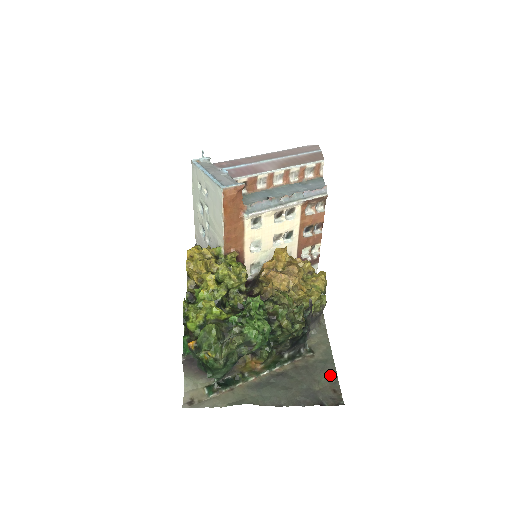
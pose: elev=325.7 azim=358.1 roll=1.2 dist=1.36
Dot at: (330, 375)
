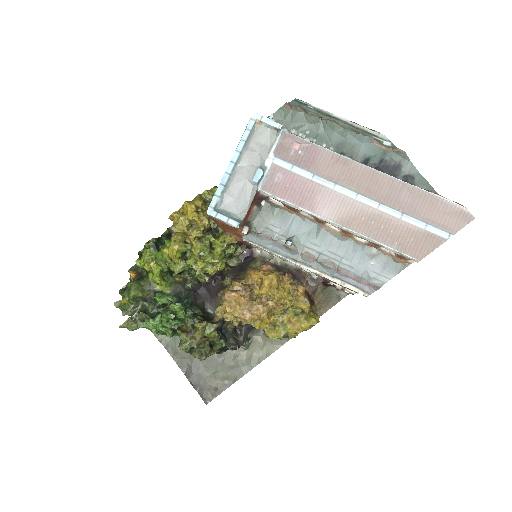
Dot at: (230, 377)
